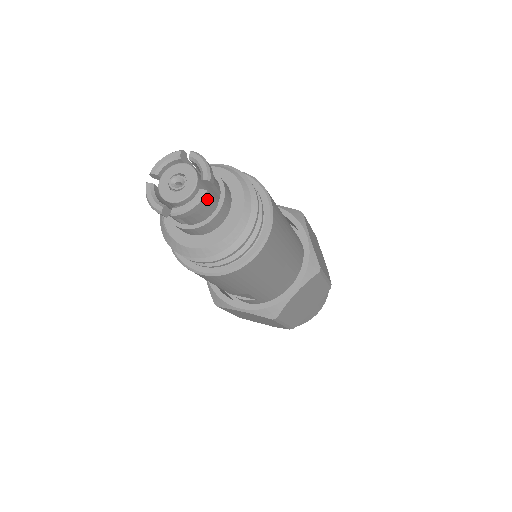
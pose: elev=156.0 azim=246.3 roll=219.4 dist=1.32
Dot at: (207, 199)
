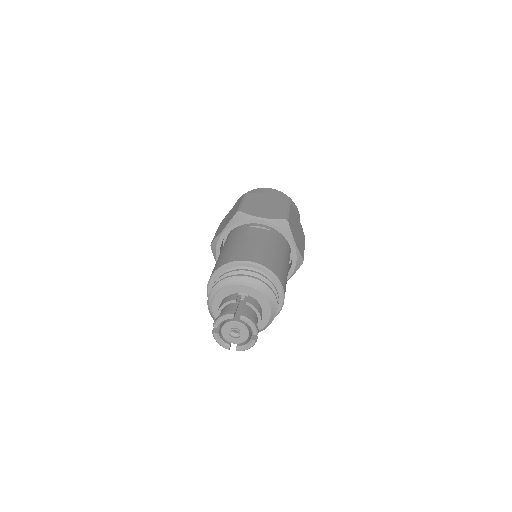
Dot at: (256, 339)
